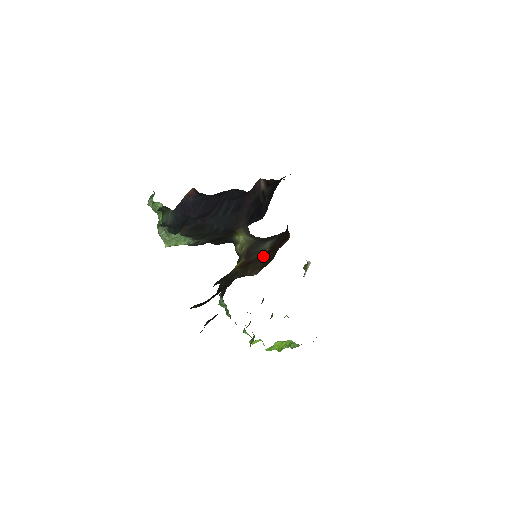
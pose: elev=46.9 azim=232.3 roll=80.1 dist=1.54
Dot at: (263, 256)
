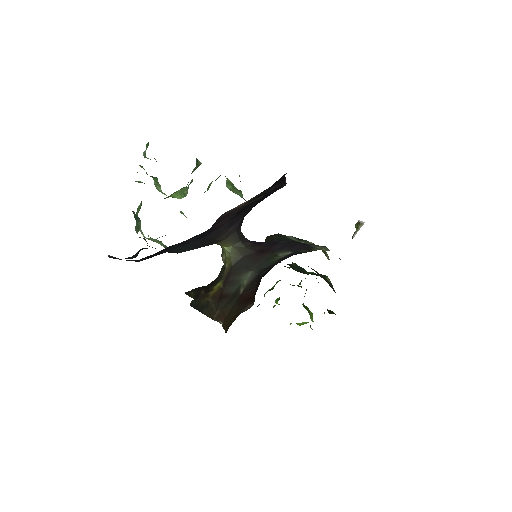
Dot at: (234, 299)
